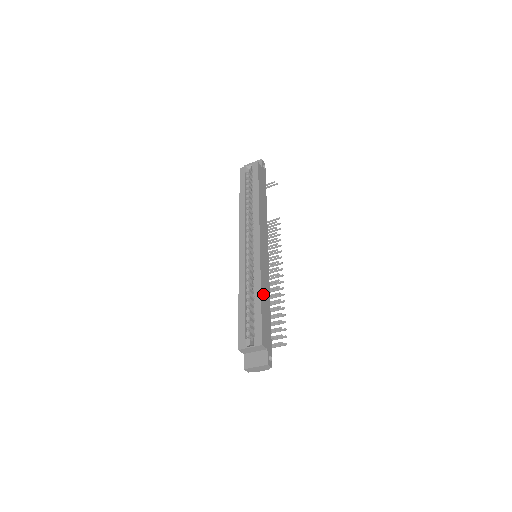
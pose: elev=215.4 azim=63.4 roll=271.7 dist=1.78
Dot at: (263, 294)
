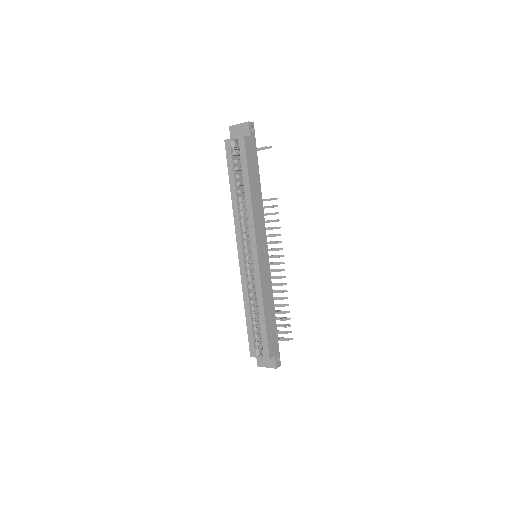
Dot at: (266, 307)
